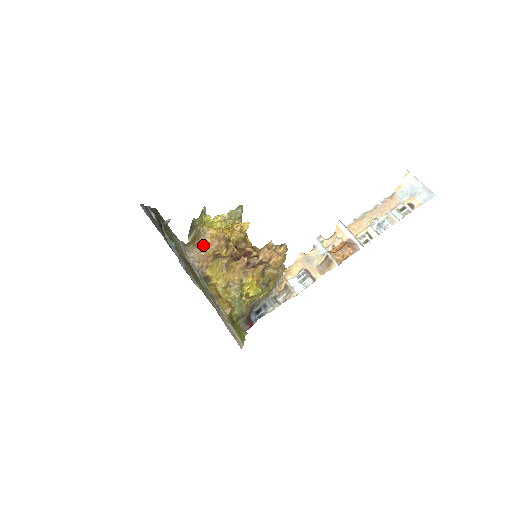
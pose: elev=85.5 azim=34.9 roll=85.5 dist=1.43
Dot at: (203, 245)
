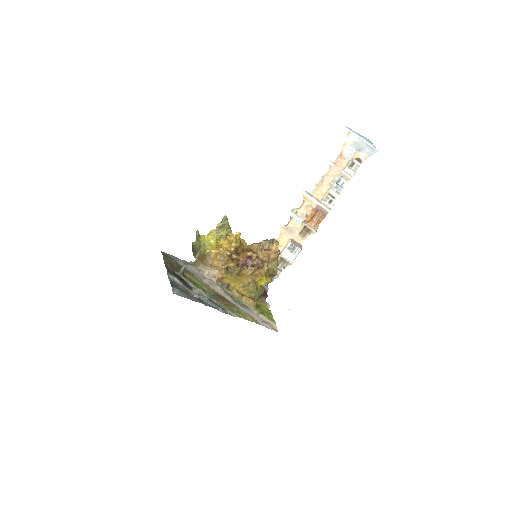
Dot at: (213, 265)
